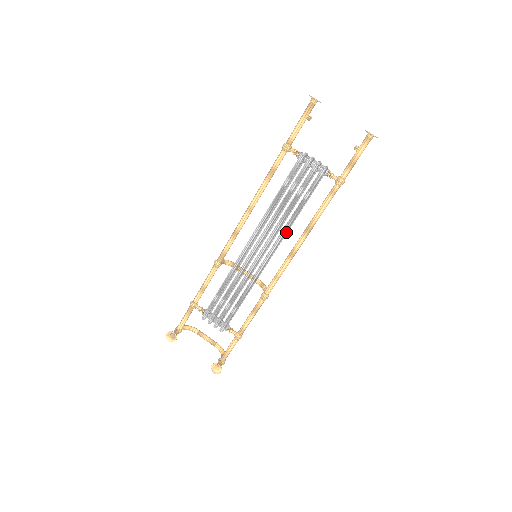
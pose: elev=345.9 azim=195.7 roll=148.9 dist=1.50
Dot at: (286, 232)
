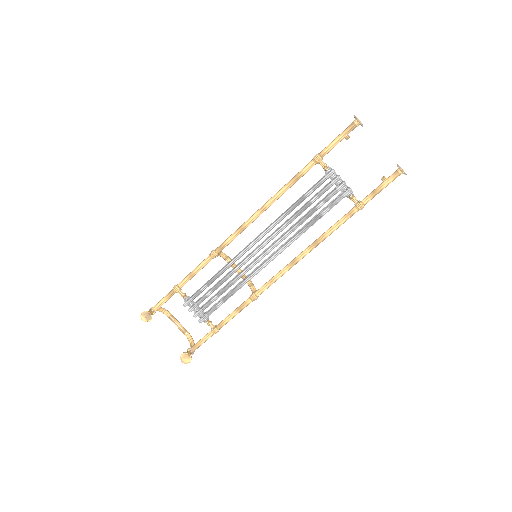
Dot at: occluded
